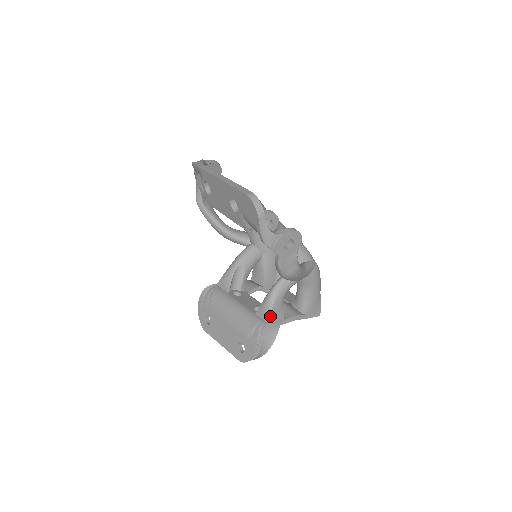
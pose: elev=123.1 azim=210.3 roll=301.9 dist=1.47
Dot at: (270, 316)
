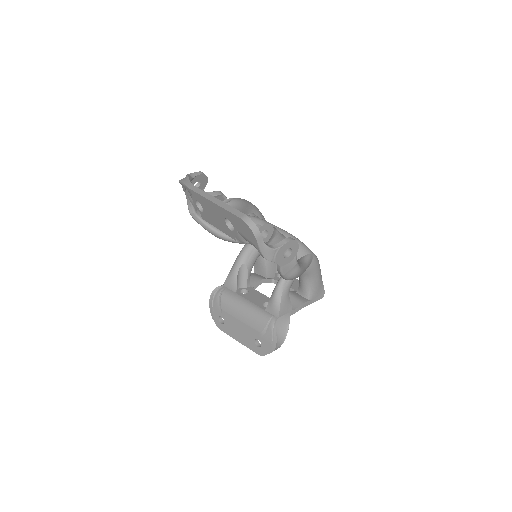
Dot at: (279, 311)
